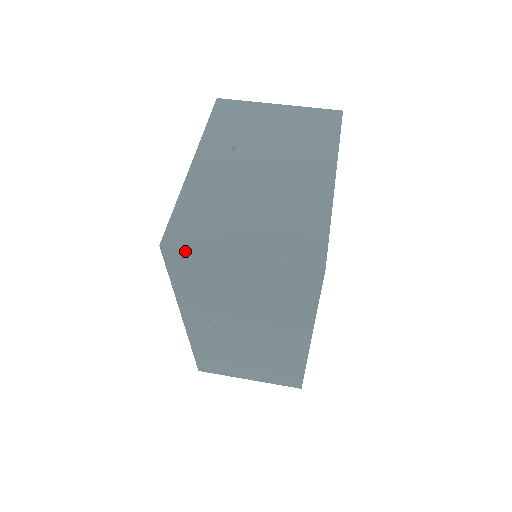
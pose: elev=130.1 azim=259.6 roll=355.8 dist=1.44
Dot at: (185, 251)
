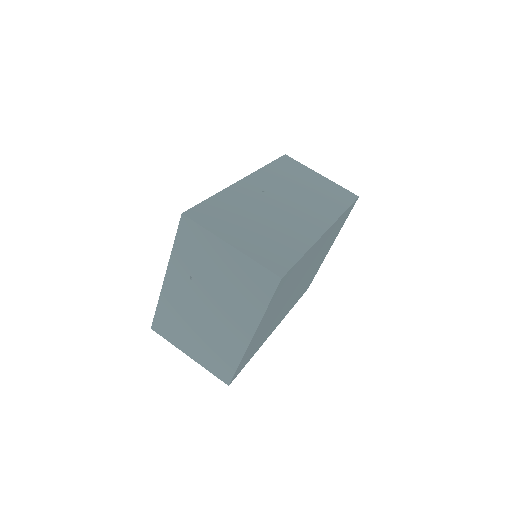
Dot at: (164, 336)
